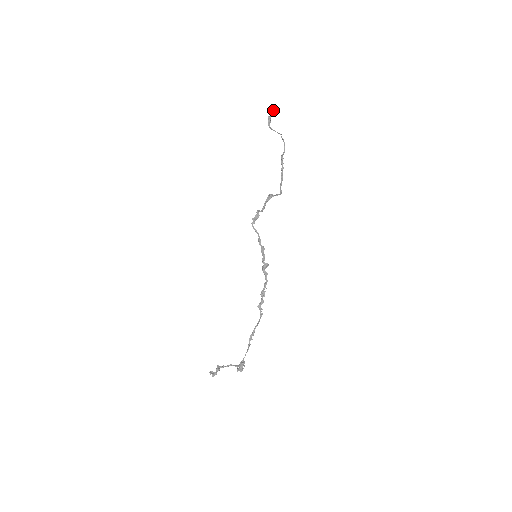
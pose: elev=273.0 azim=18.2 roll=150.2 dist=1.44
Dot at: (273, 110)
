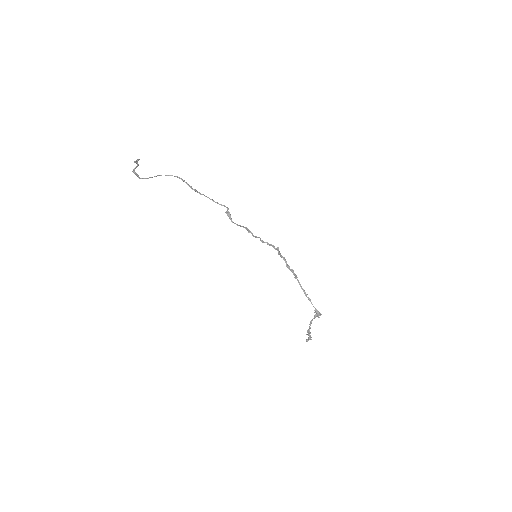
Dot at: (137, 163)
